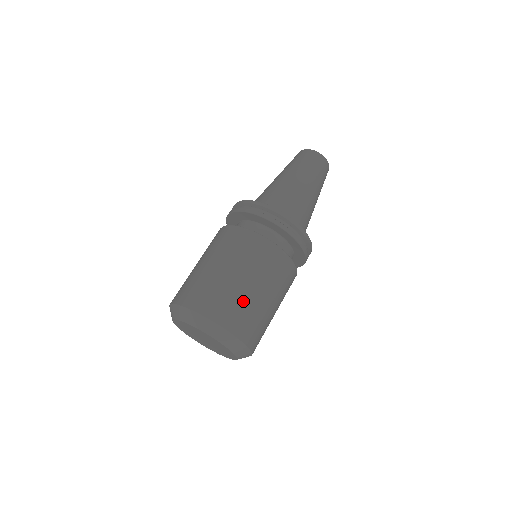
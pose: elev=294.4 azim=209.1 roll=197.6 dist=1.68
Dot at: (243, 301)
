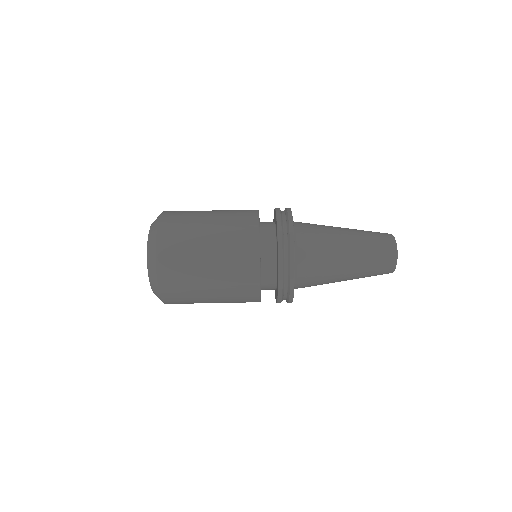
Dot at: (189, 258)
